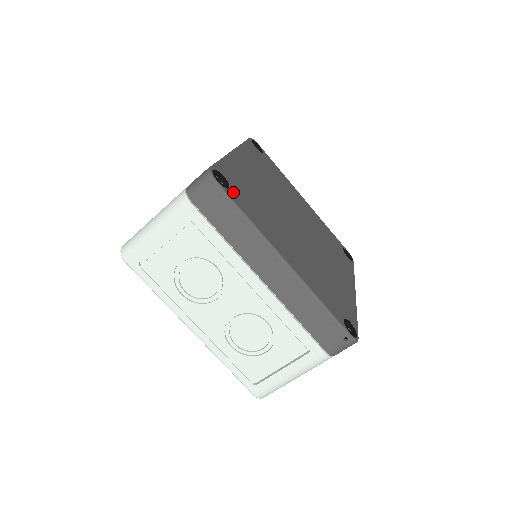
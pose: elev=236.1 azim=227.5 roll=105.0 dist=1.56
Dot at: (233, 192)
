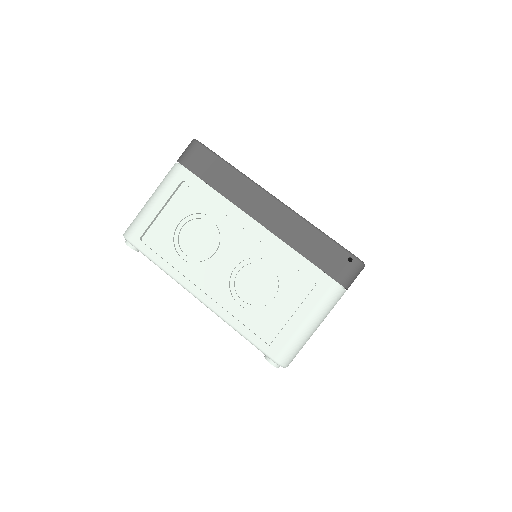
Dot at: occluded
